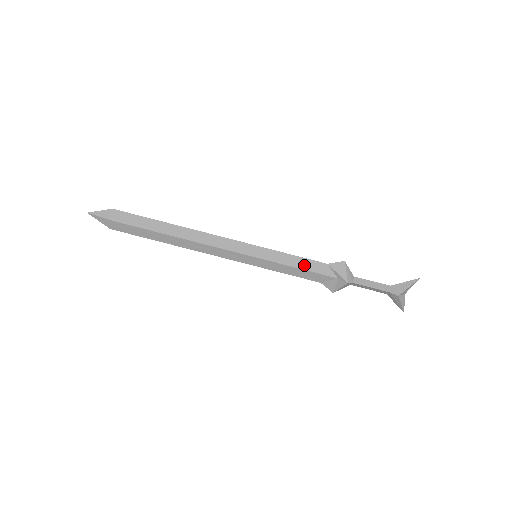
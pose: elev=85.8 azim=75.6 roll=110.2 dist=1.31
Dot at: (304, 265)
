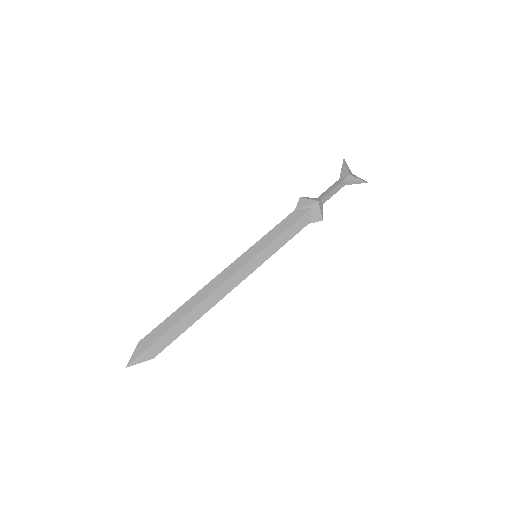
Dot at: (285, 225)
